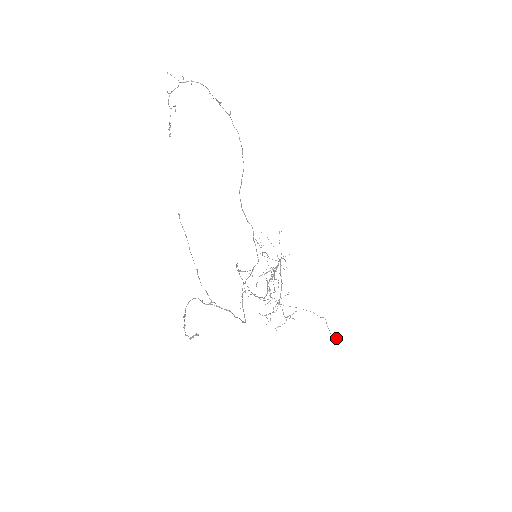
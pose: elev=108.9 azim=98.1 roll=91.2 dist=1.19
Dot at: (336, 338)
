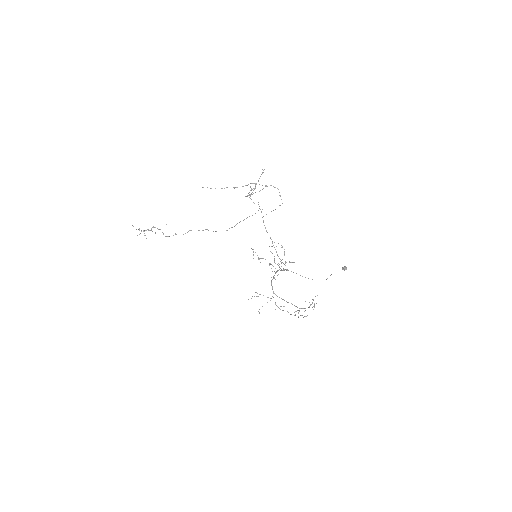
Dot at: (343, 268)
